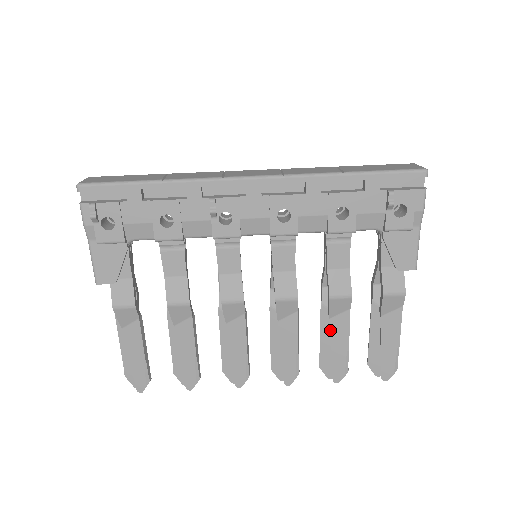
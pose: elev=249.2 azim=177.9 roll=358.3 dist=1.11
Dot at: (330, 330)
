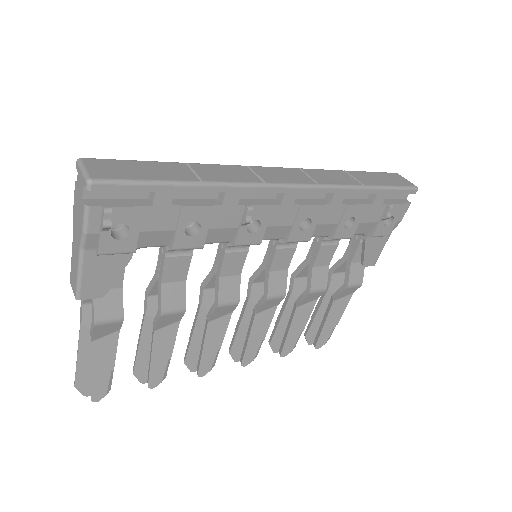
Dot at: (294, 316)
